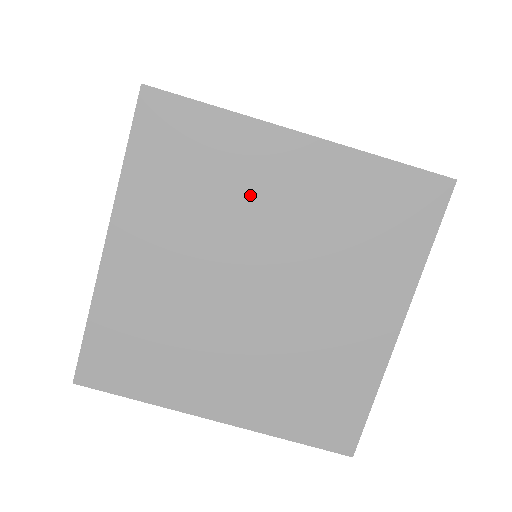
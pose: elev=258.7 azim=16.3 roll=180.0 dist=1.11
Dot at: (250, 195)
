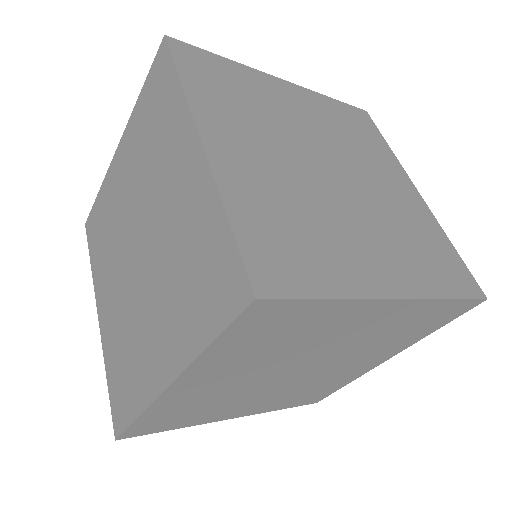
Dot at: (325, 337)
